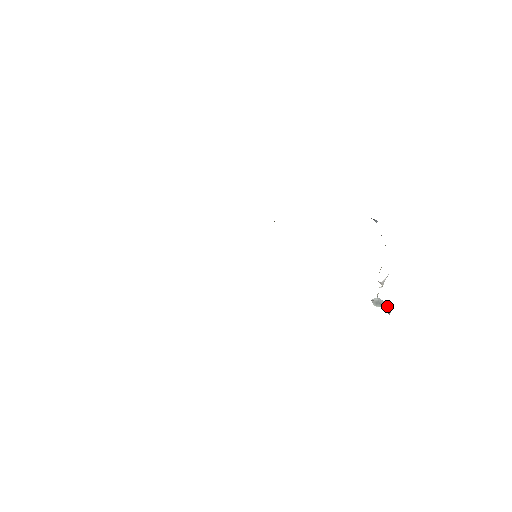
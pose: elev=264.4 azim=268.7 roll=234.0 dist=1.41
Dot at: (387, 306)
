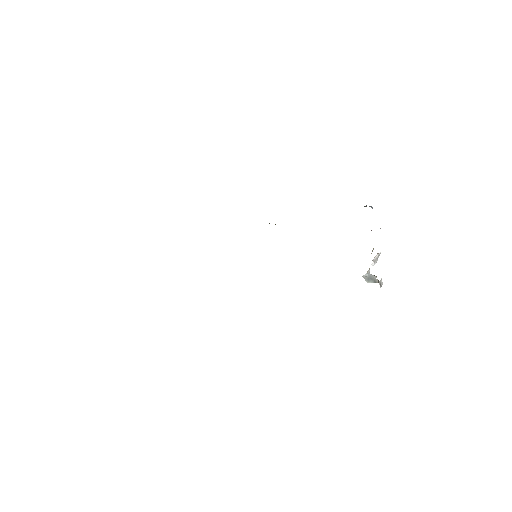
Dot at: (378, 280)
